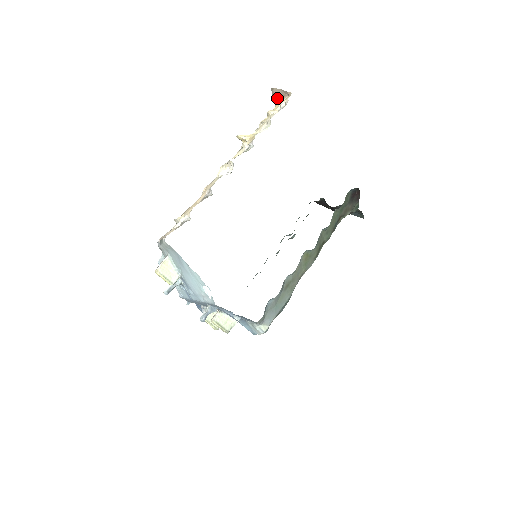
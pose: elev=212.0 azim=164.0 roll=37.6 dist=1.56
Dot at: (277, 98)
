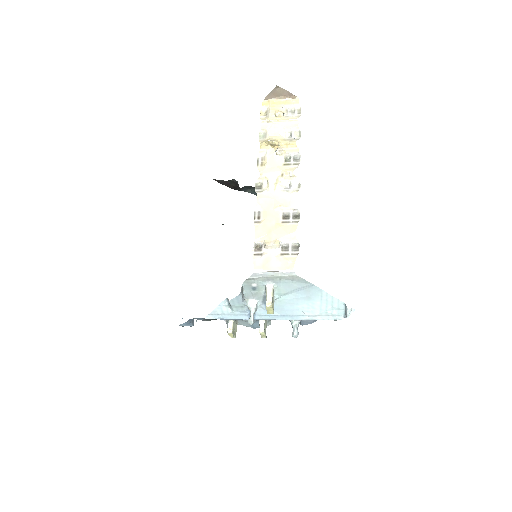
Dot at: (274, 95)
